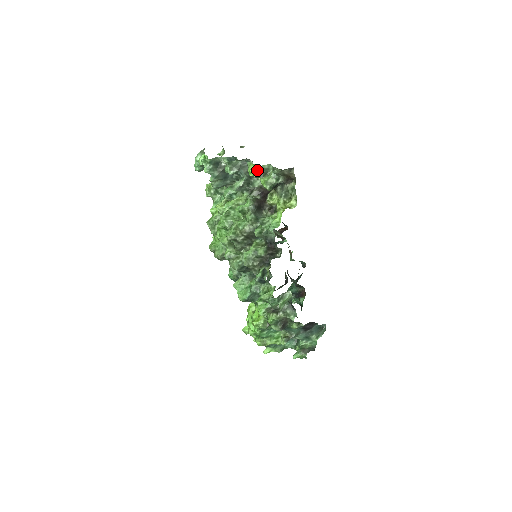
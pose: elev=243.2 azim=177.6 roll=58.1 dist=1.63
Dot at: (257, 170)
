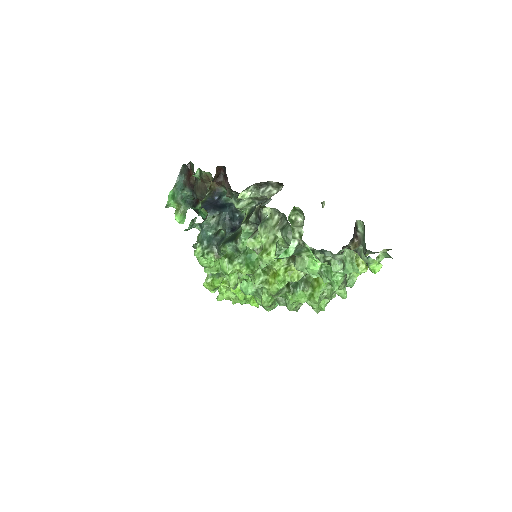
Dot at: (380, 267)
